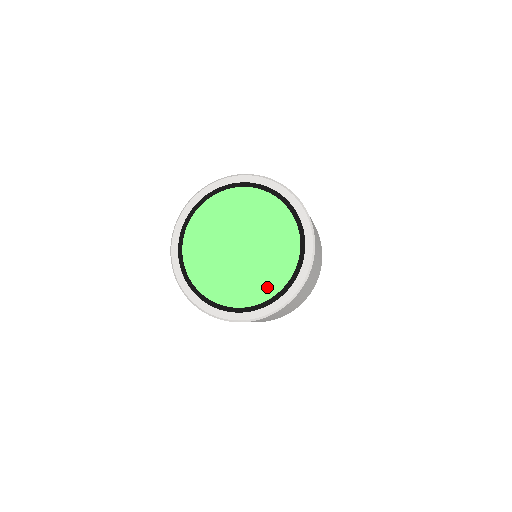
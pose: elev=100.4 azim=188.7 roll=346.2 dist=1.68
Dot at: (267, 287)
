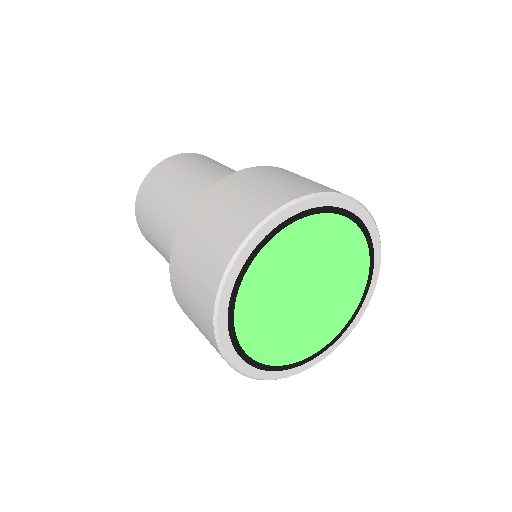
Dot at: (296, 351)
